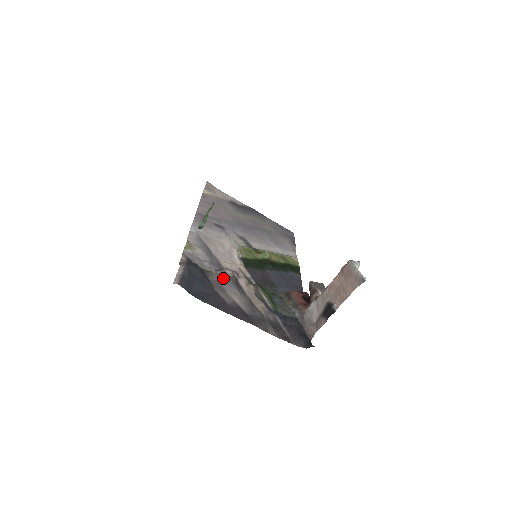
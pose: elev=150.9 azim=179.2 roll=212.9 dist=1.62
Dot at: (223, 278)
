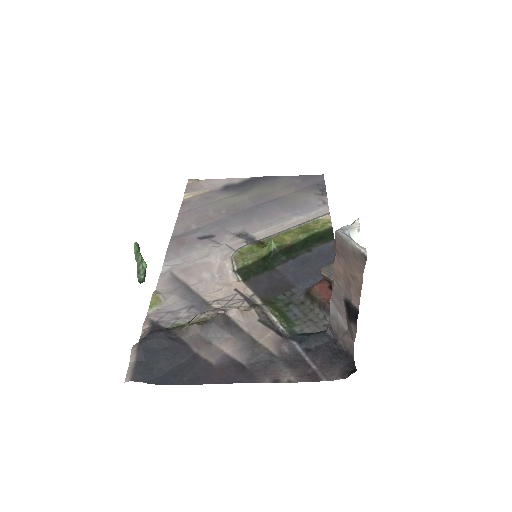
Dot at: (204, 326)
